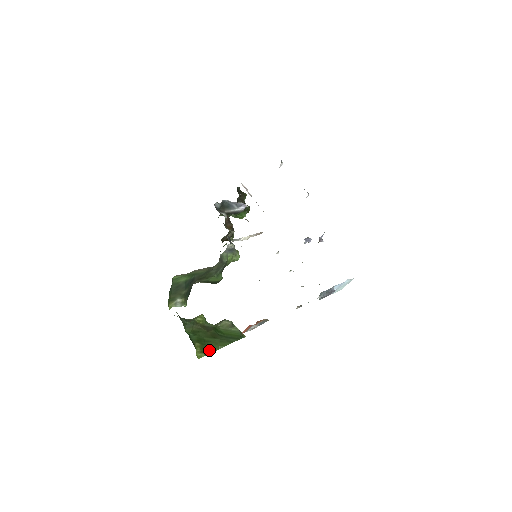
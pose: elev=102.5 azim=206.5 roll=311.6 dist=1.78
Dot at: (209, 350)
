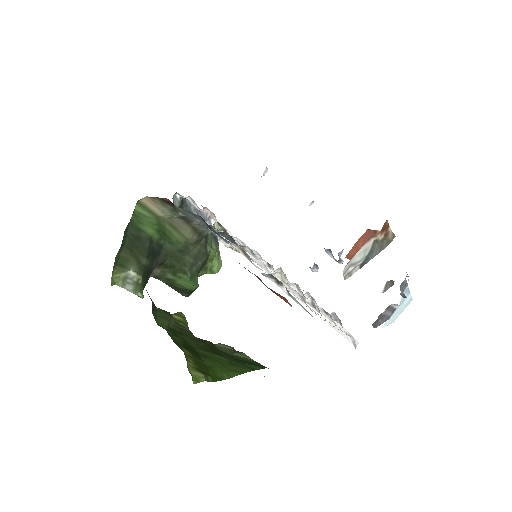
Dot at: (211, 373)
